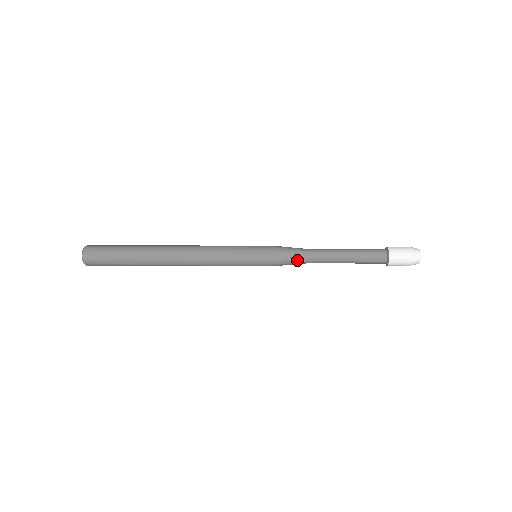
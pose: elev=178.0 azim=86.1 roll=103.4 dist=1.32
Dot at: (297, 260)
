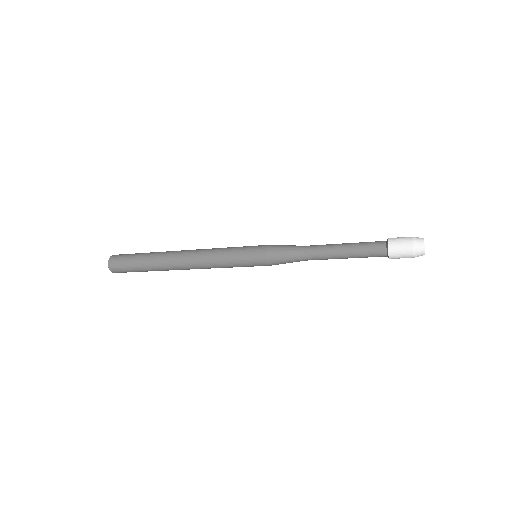
Dot at: (293, 258)
